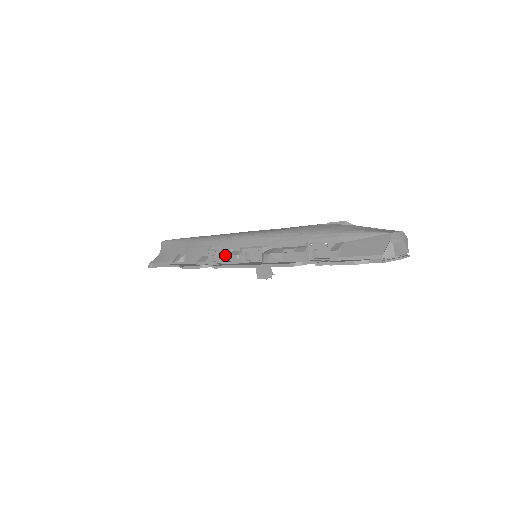
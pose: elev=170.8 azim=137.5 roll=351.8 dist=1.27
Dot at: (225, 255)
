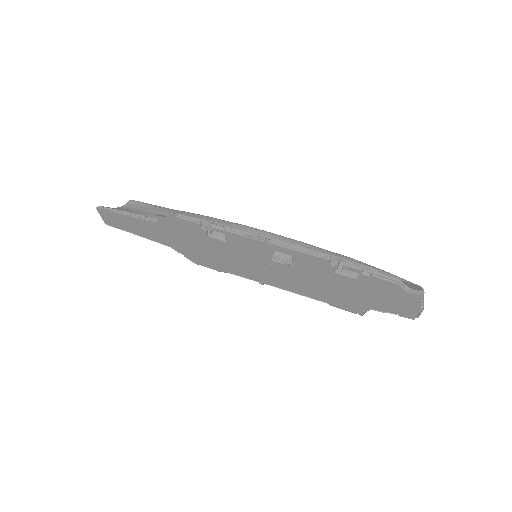
Dot at: occluded
